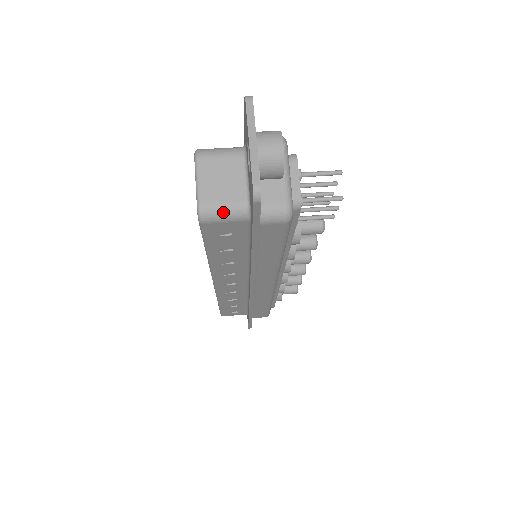
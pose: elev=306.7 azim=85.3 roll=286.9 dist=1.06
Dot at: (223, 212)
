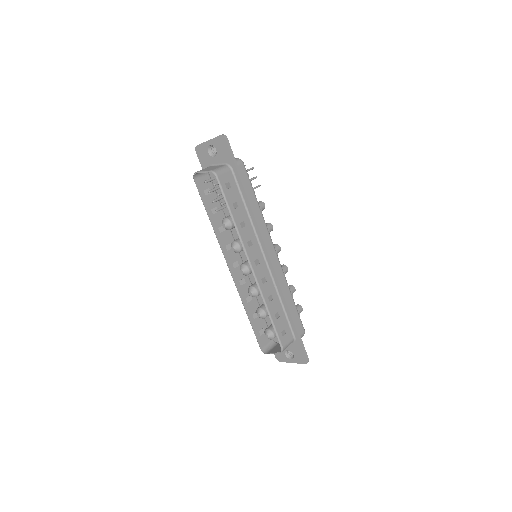
Dot at: (221, 169)
